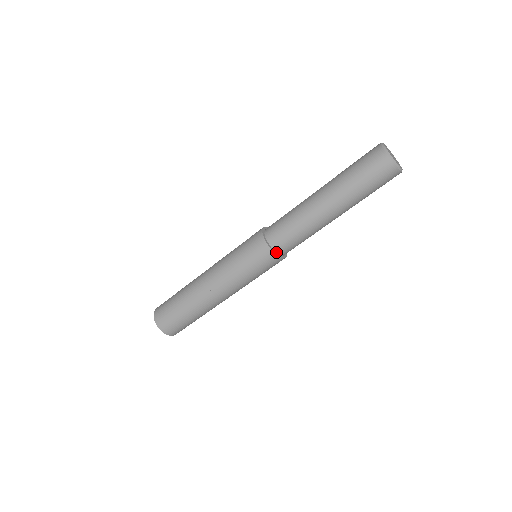
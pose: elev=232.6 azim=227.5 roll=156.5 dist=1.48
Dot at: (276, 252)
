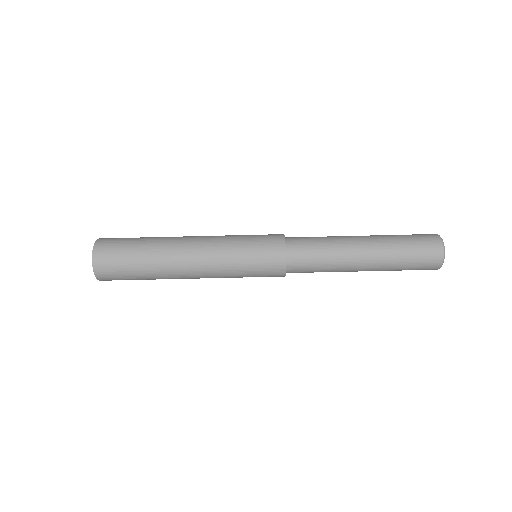
Dot at: (286, 249)
